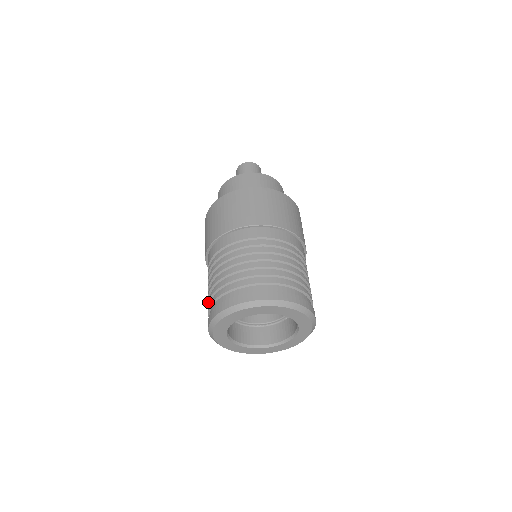
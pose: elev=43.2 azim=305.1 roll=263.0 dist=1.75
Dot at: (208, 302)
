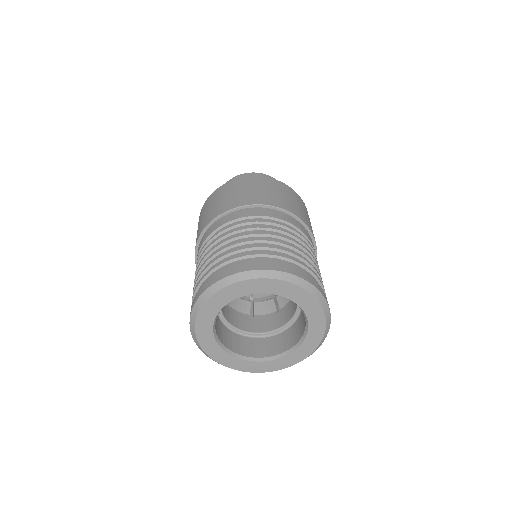
Dot at: (219, 257)
